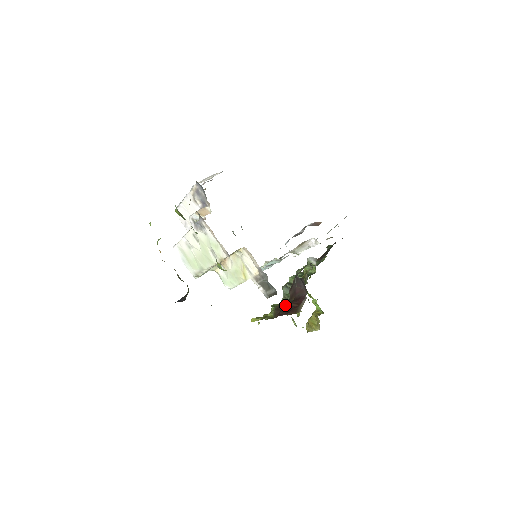
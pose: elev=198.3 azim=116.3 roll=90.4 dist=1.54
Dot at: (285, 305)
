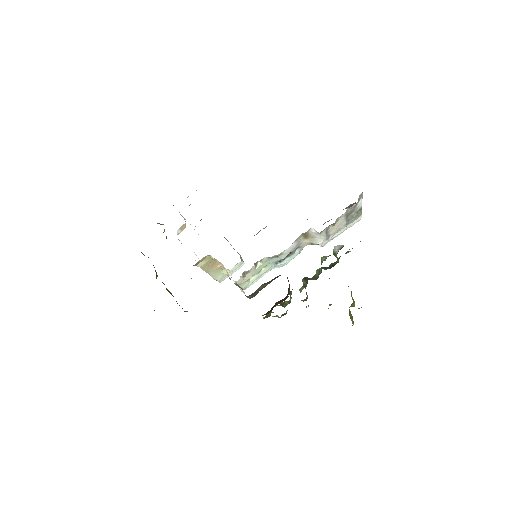
Dot at: occluded
